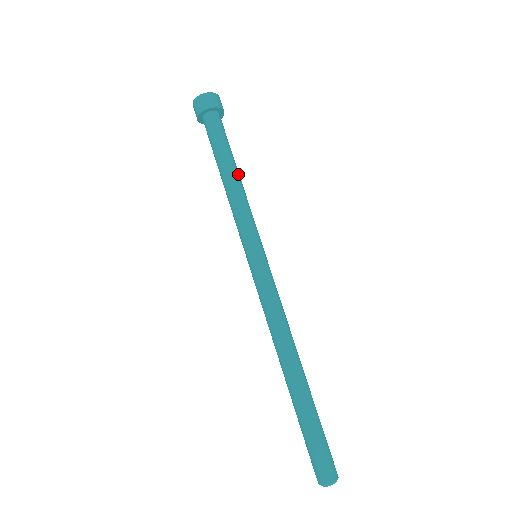
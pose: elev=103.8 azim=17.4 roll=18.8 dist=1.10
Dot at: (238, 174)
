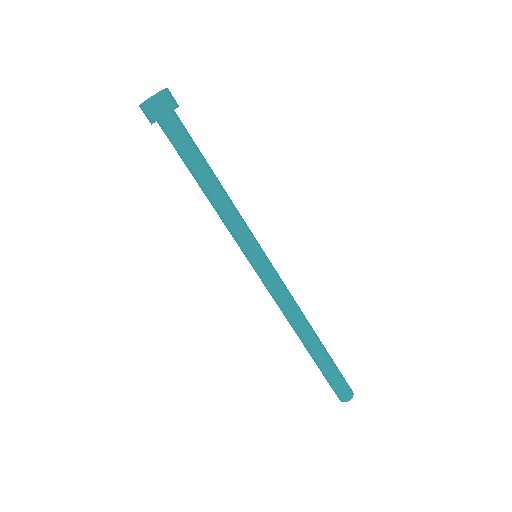
Dot at: (213, 185)
